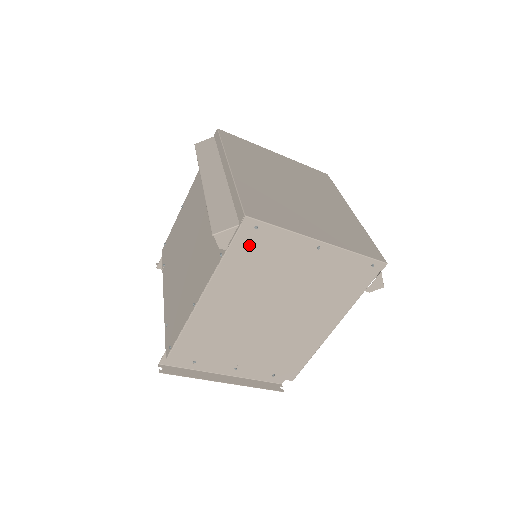
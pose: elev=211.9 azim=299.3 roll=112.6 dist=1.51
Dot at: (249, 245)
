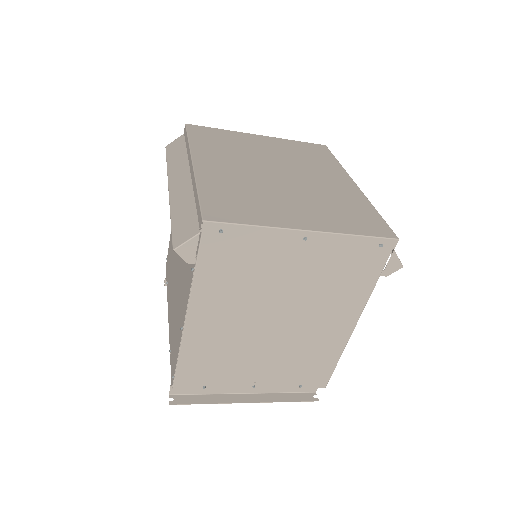
Dot at: (220, 252)
